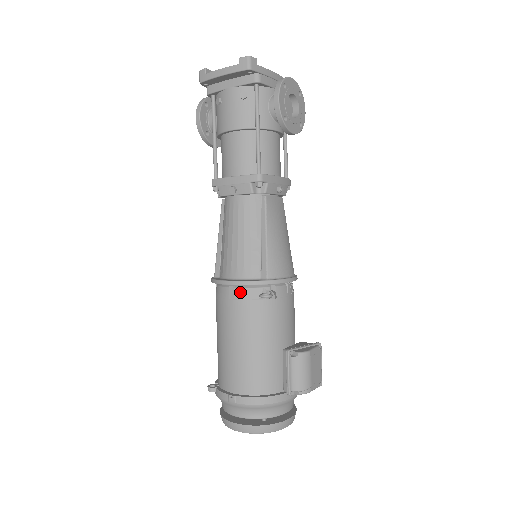
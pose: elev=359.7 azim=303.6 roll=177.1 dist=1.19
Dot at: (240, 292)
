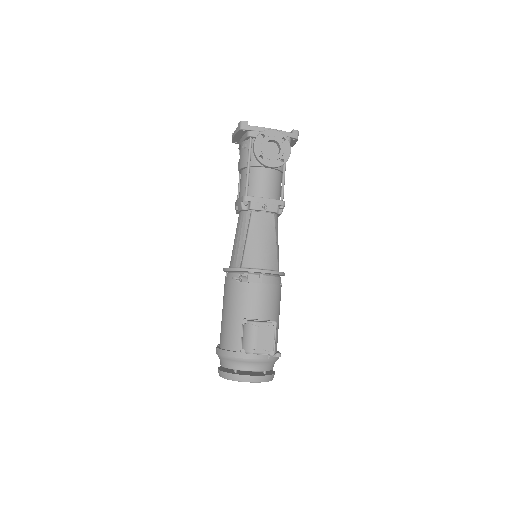
Dot at: (228, 276)
